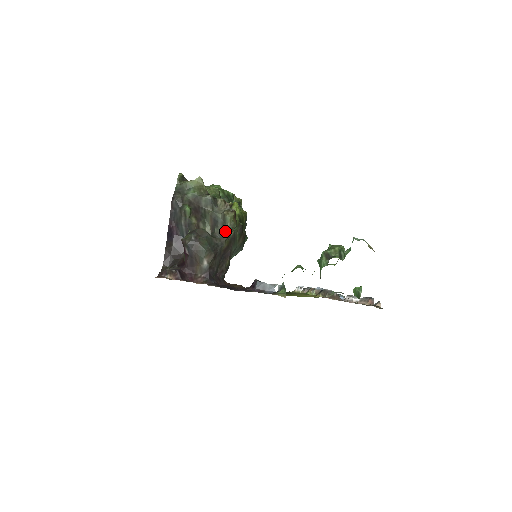
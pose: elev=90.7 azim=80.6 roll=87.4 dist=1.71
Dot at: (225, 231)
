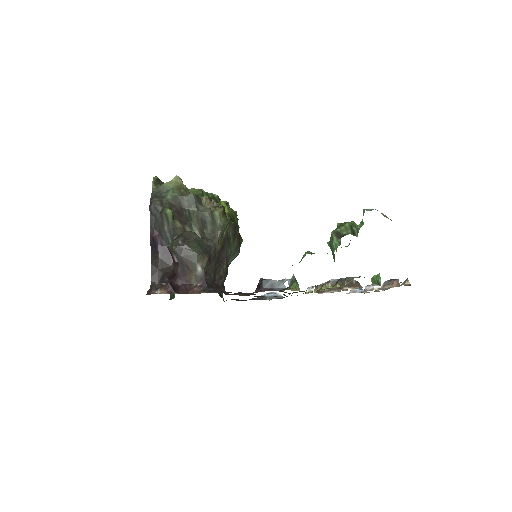
Dot at: (216, 230)
